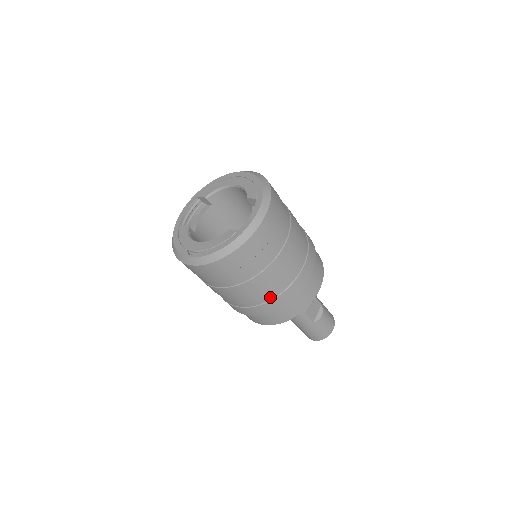
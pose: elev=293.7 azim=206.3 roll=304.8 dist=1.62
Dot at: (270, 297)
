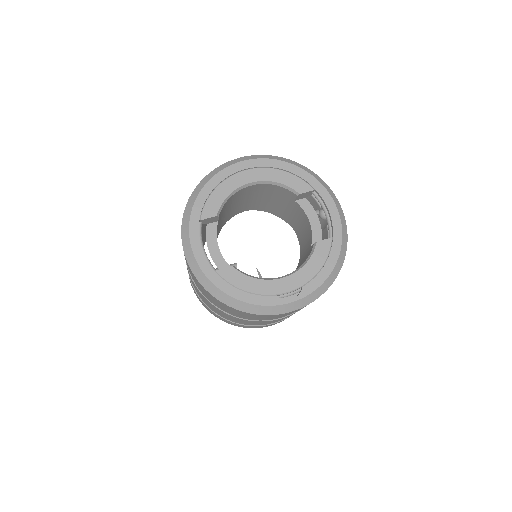
Dot at: occluded
